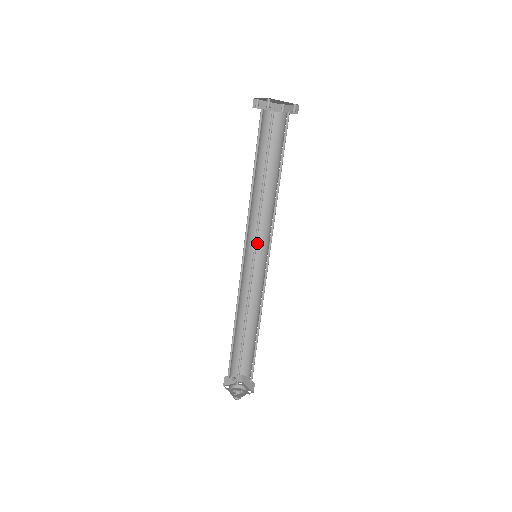
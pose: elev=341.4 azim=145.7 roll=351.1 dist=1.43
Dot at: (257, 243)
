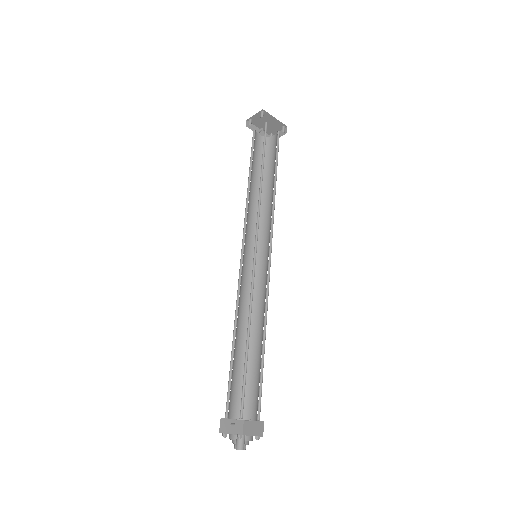
Dot at: occluded
